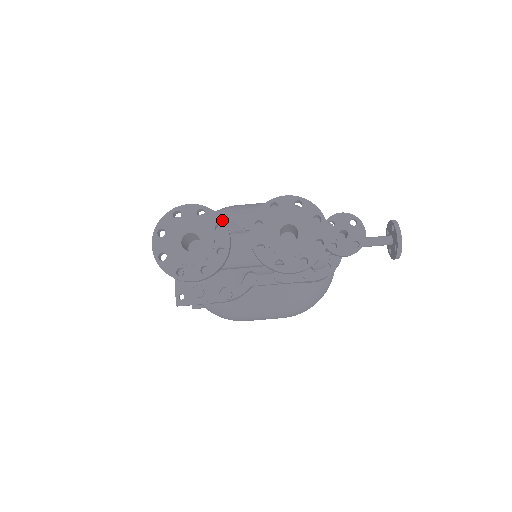
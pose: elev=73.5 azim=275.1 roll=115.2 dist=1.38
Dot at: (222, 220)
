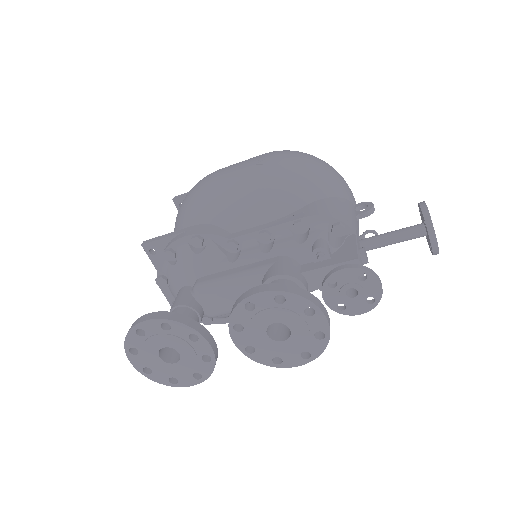
Dot at: (193, 330)
